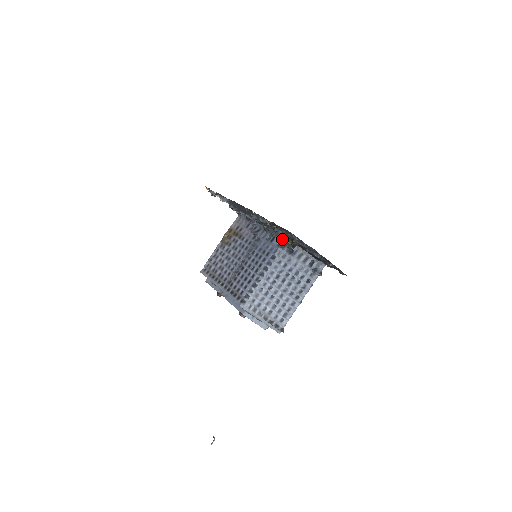
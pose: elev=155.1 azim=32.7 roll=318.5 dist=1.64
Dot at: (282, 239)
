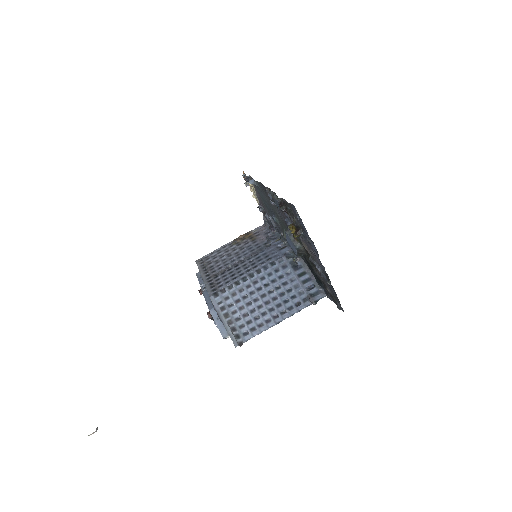
Dot at: (289, 238)
